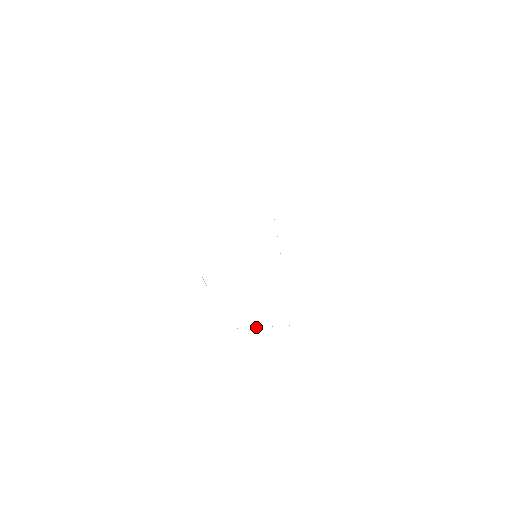
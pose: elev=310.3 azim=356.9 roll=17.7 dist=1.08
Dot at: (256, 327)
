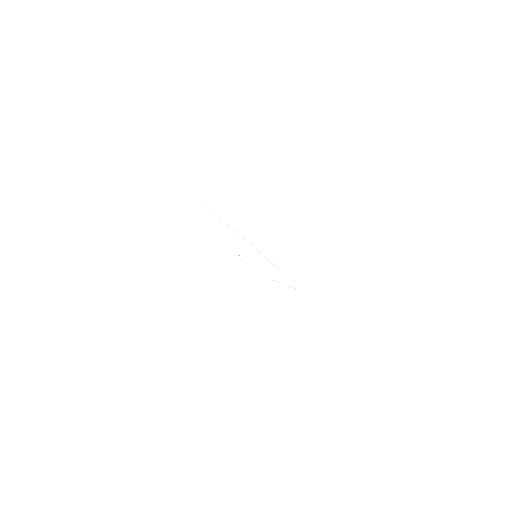
Dot at: occluded
